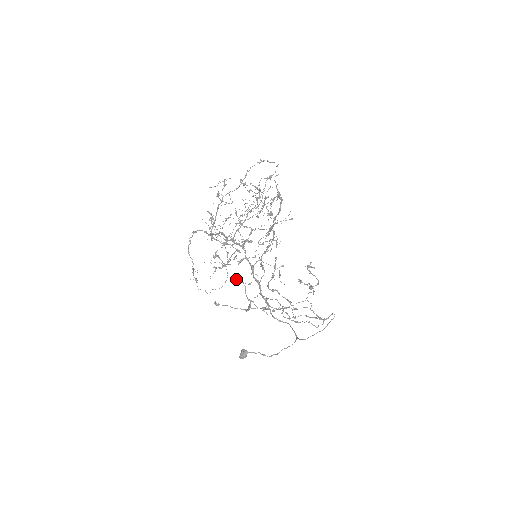
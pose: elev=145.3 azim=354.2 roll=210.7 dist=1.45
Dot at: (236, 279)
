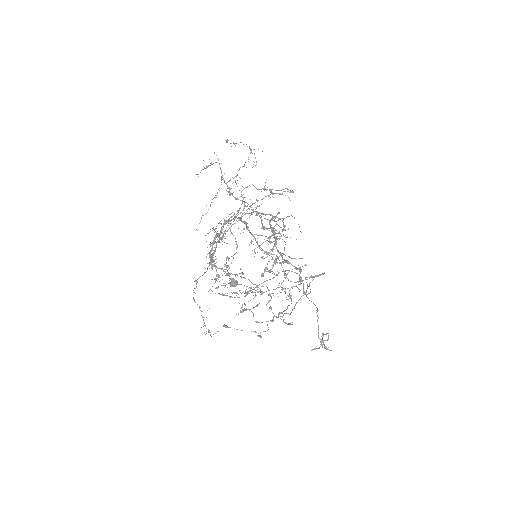
Dot at: occluded
